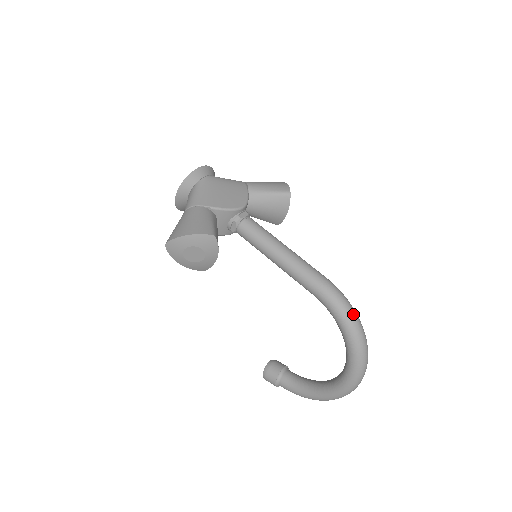
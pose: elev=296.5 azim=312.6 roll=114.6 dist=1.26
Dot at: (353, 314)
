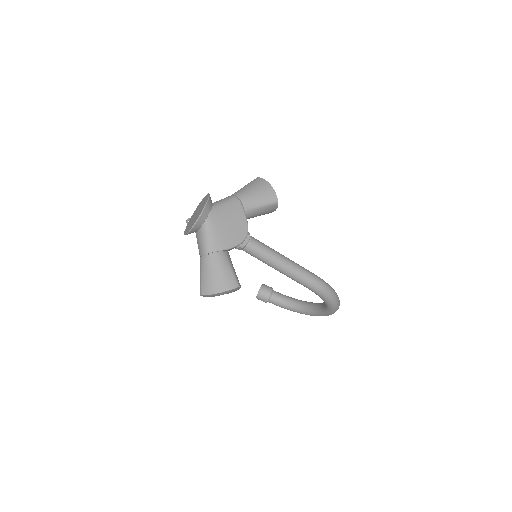
Dot at: (333, 295)
